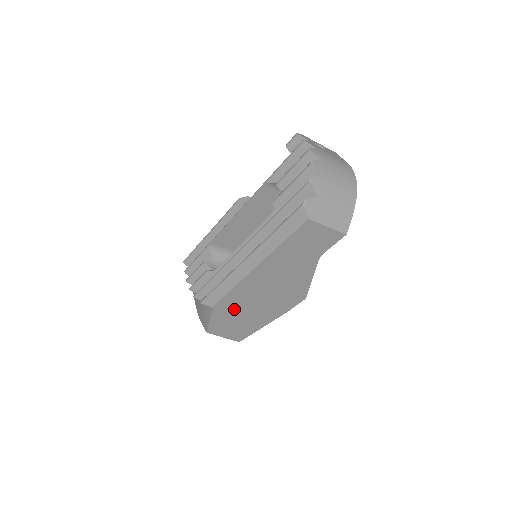
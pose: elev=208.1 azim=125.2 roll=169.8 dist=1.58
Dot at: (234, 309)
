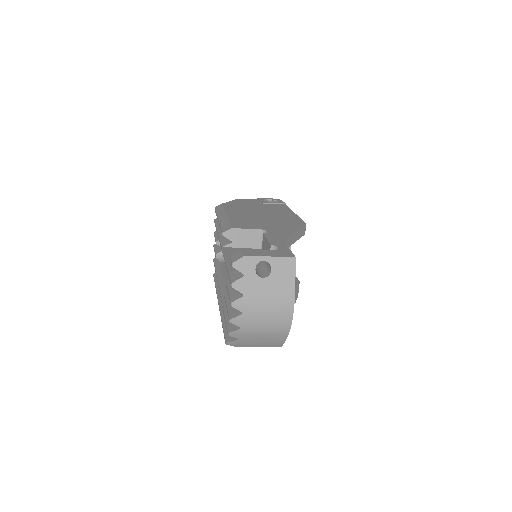
Dot at: occluded
